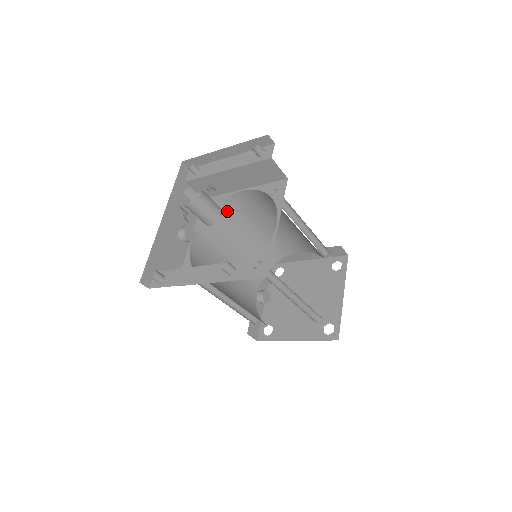
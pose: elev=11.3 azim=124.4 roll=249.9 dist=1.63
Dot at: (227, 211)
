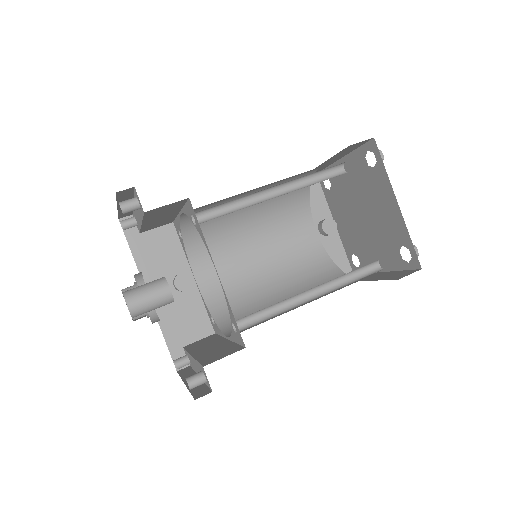
Dot at: occluded
